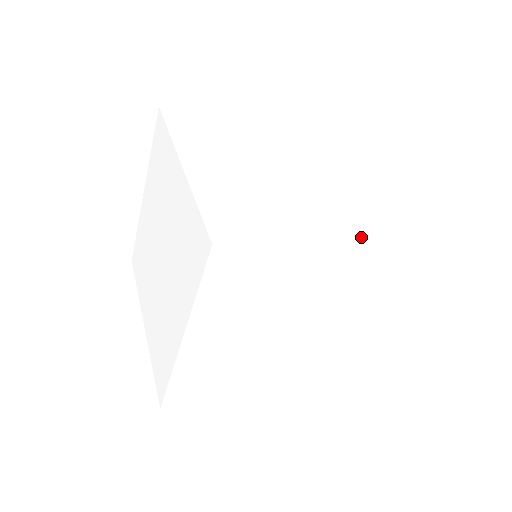
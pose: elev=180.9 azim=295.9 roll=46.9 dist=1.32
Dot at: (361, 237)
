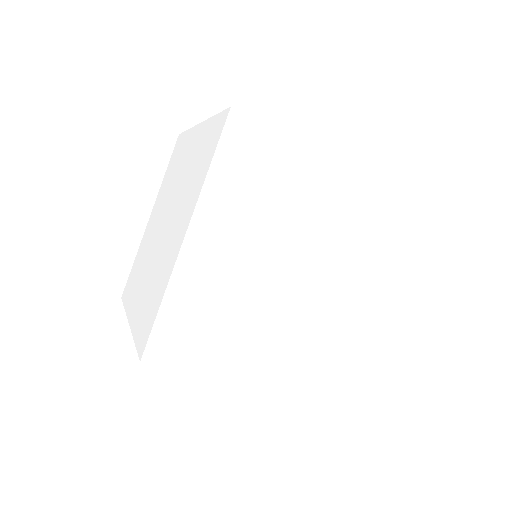
Dot at: occluded
